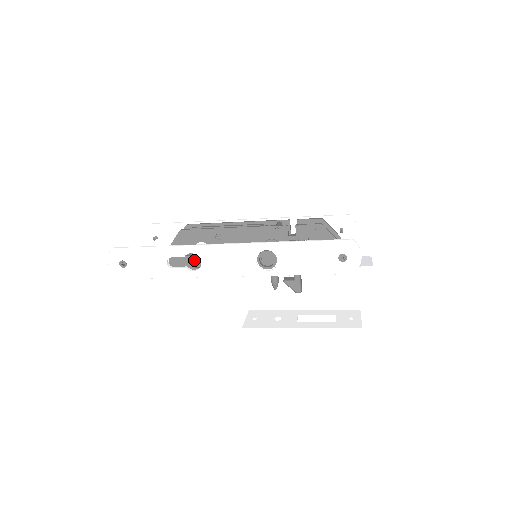
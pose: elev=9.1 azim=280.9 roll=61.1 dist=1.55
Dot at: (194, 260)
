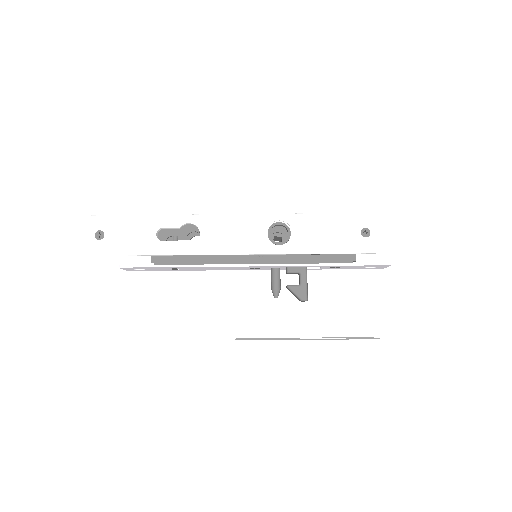
Dot at: occluded
